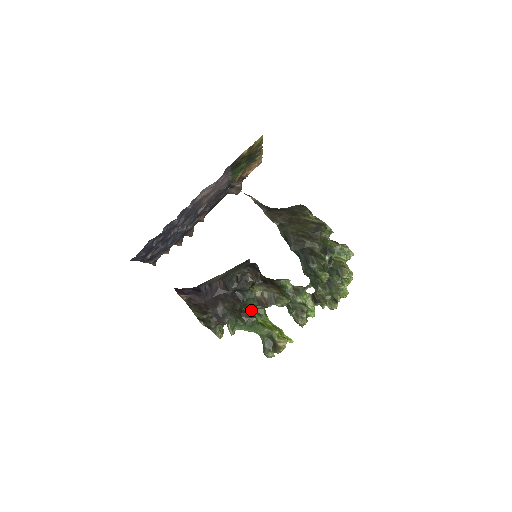
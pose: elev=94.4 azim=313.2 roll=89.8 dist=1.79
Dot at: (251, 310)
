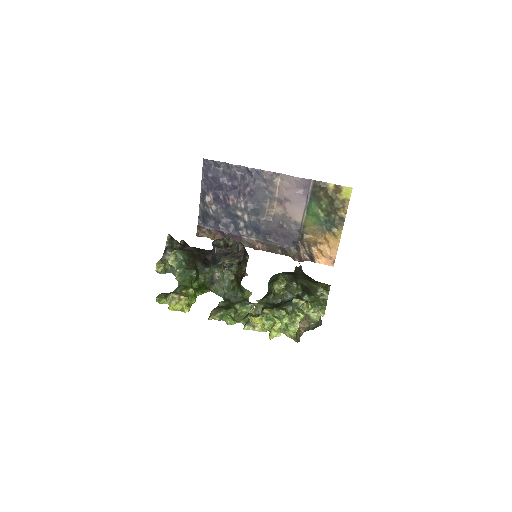
Dot at: (200, 281)
